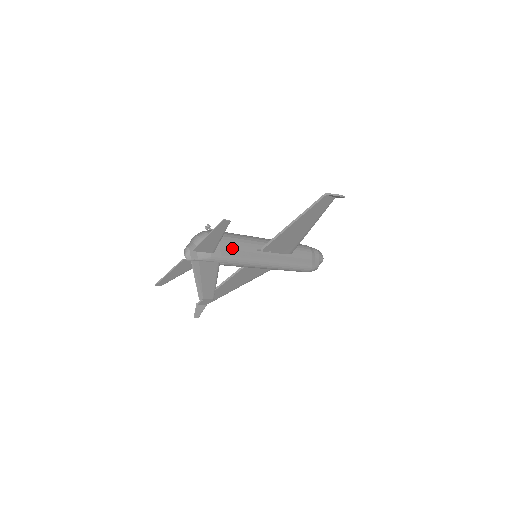
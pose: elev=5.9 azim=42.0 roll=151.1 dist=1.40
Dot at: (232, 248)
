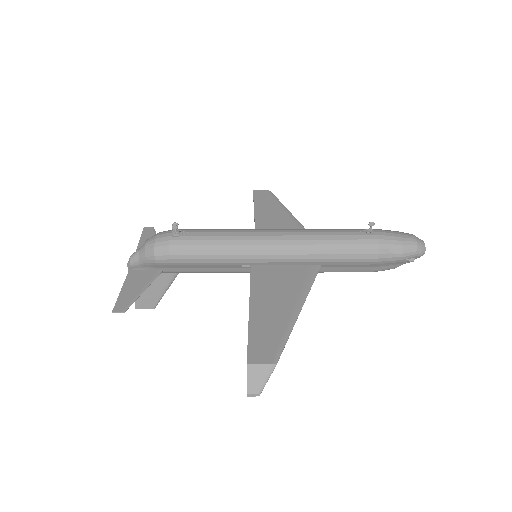
Dot at: (194, 267)
